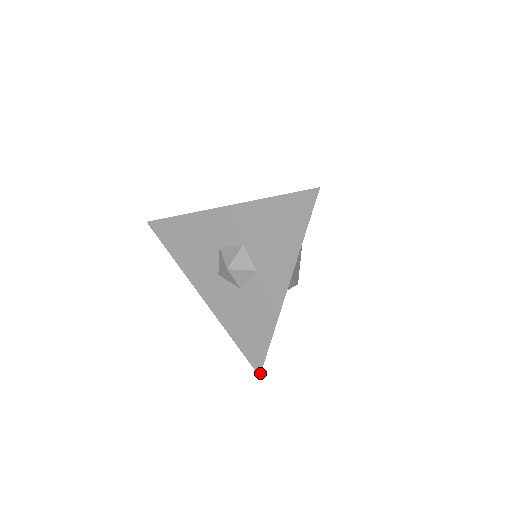
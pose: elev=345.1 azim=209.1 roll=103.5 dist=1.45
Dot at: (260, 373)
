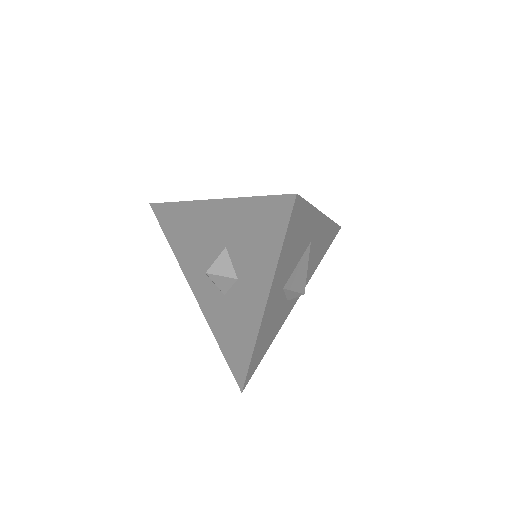
Dot at: (242, 389)
